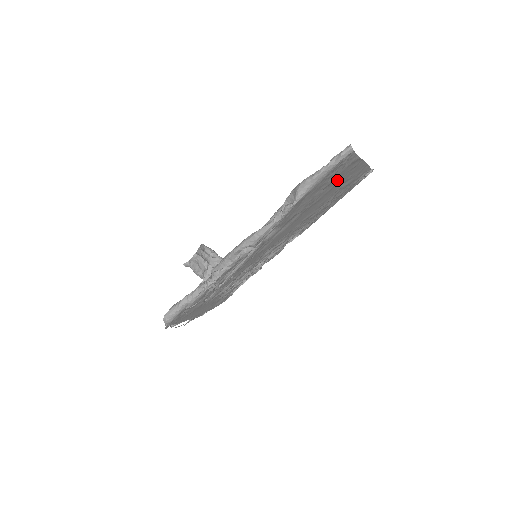
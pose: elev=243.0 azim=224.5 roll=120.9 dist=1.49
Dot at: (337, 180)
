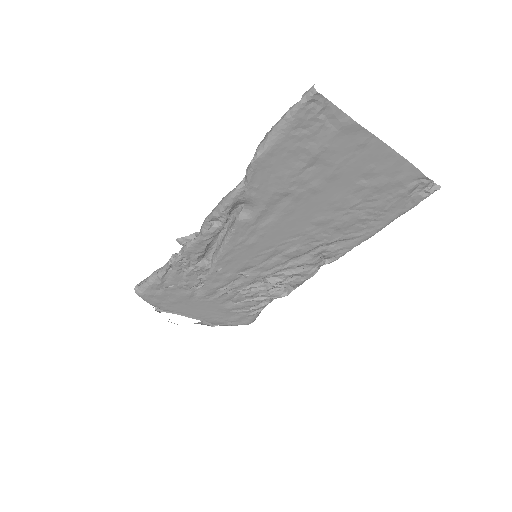
Dot at: (335, 158)
